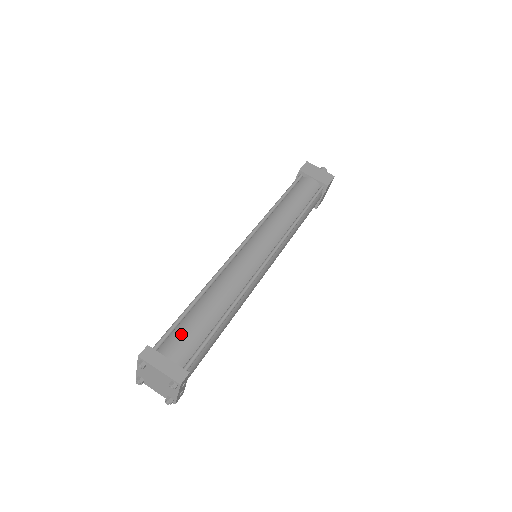
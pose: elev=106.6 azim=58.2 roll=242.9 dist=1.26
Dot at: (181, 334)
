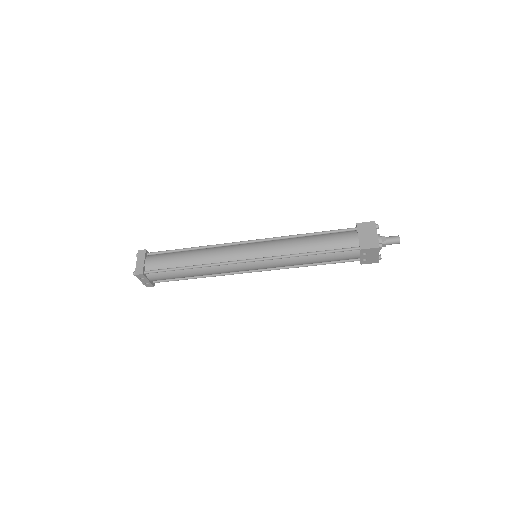
Dot at: (162, 257)
